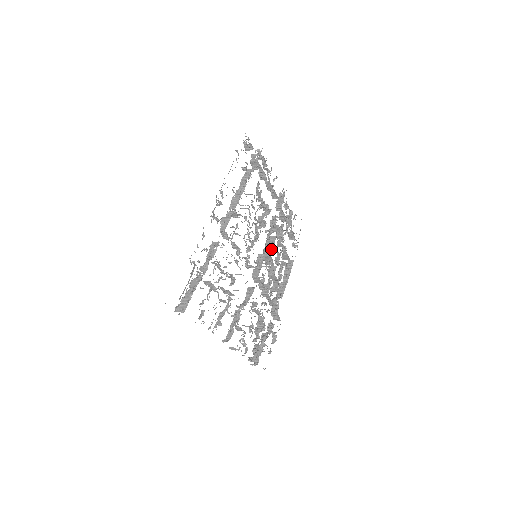
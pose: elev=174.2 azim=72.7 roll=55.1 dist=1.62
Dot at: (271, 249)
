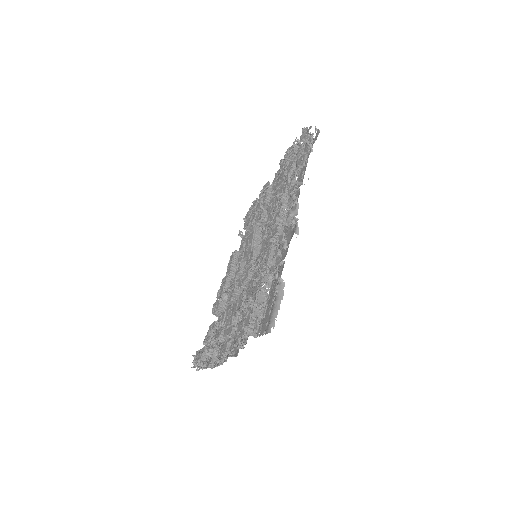
Dot at: (259, 248)
